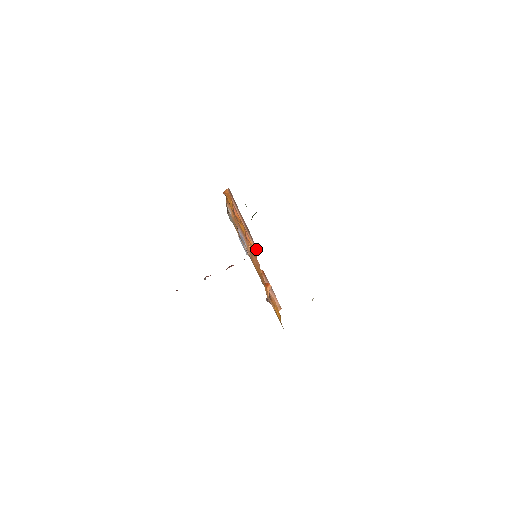
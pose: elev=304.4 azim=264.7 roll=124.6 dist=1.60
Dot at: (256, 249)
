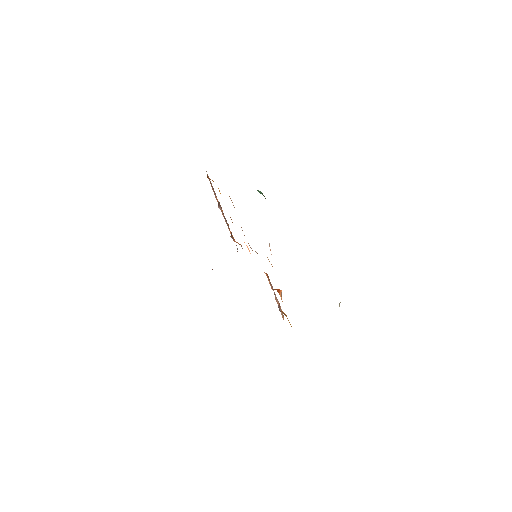
Dot at: occluded
